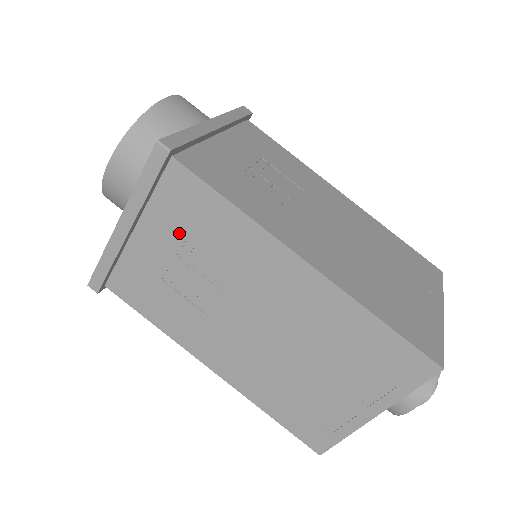
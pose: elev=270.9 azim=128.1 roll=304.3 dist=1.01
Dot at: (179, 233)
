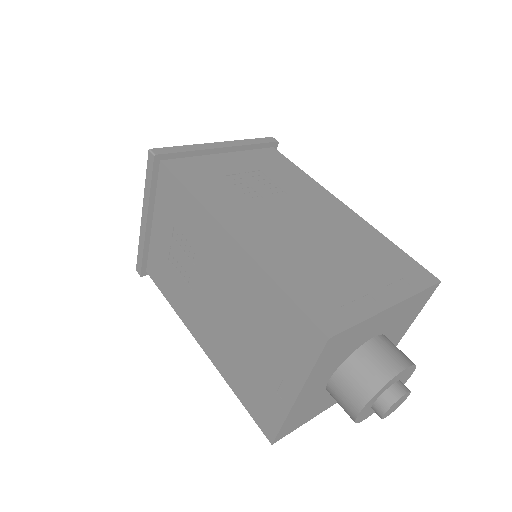
Dot at: (257, 166)
